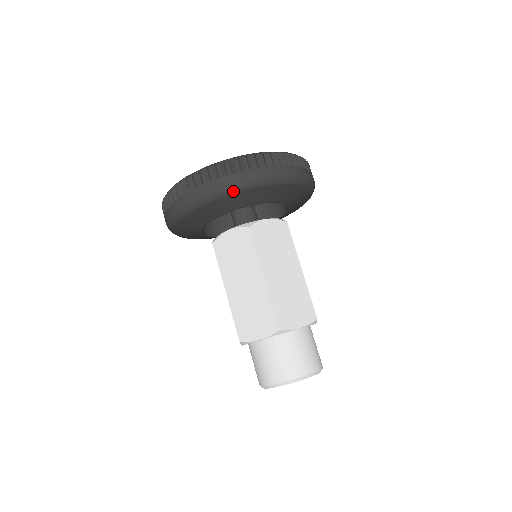
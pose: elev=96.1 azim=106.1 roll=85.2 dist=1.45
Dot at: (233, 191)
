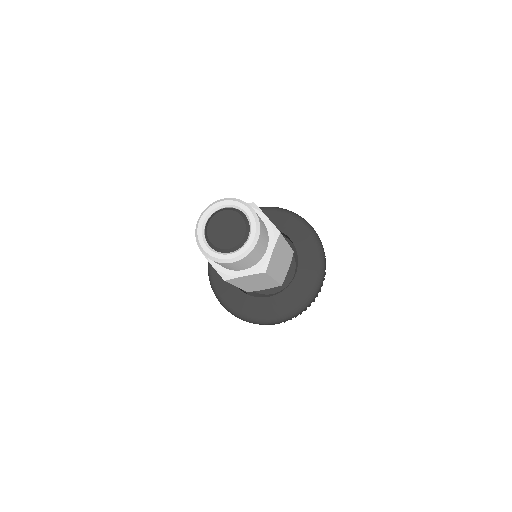
Dot at: (279, 210)
